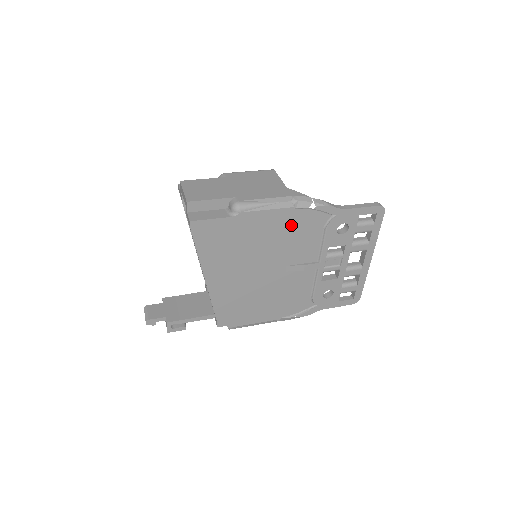
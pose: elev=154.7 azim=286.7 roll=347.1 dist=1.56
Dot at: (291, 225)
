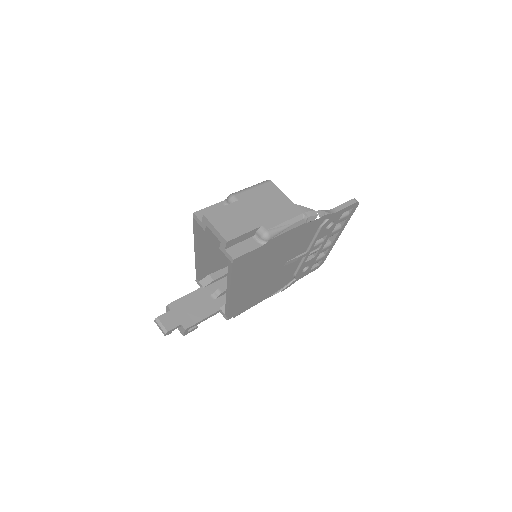
Dot at: (299, 235)
